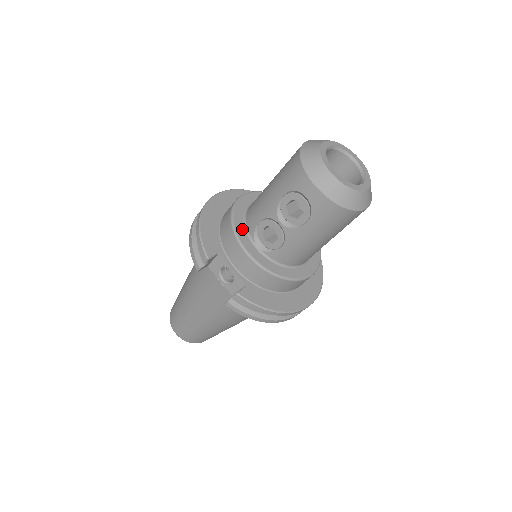
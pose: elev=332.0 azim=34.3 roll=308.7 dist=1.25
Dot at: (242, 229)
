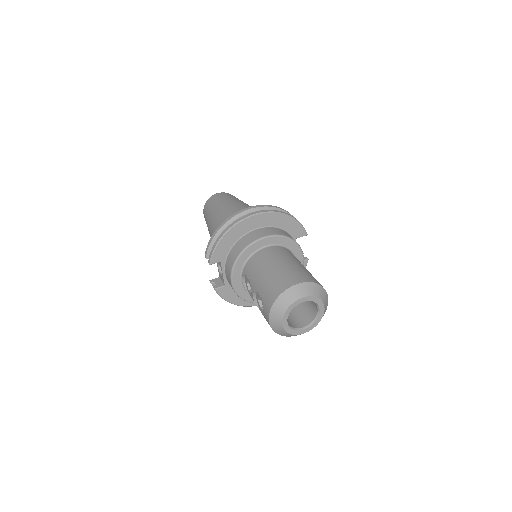
Dot at: (240, 265)
